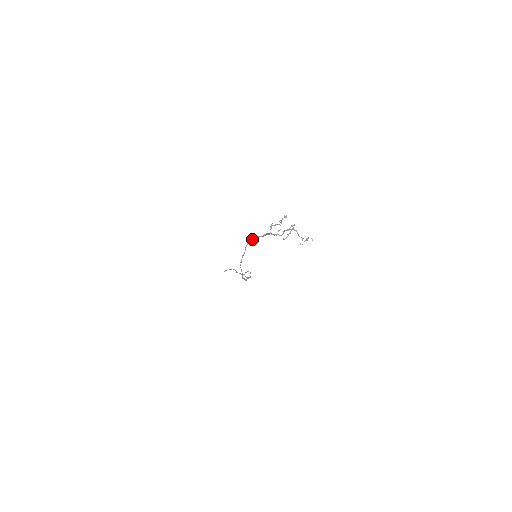
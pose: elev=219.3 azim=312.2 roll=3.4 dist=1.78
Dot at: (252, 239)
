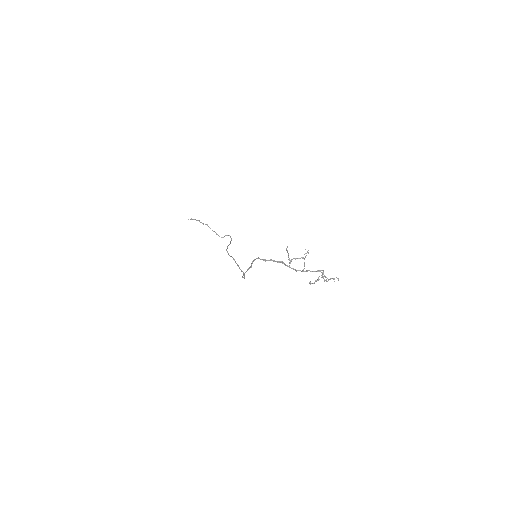
Dot at: (262, 259)
